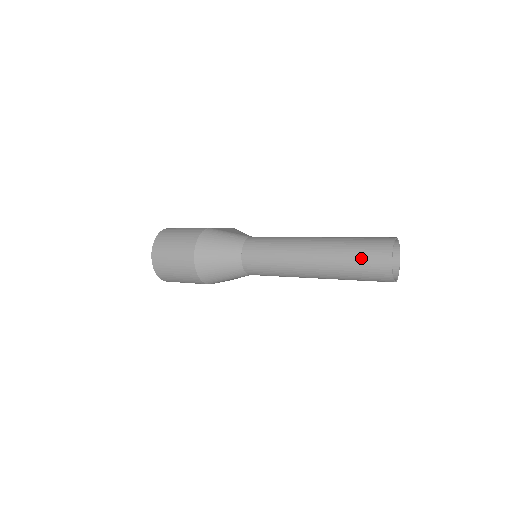
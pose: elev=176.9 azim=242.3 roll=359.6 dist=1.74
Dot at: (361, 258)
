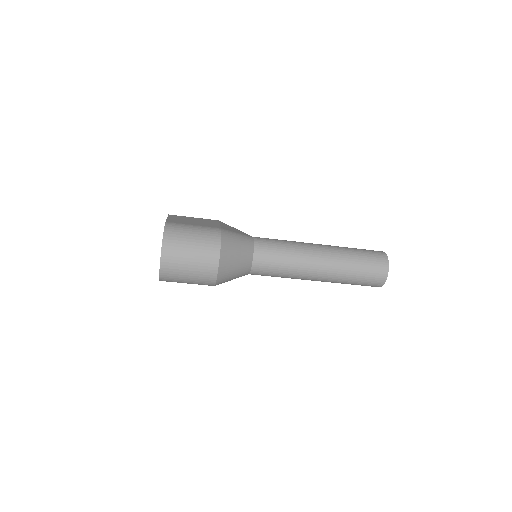
Dot at: (365, 270)
